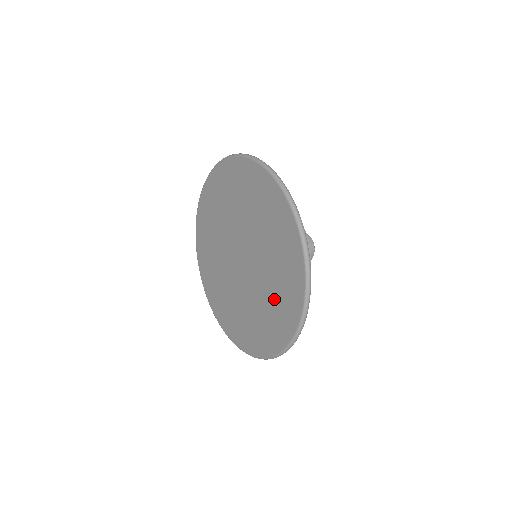
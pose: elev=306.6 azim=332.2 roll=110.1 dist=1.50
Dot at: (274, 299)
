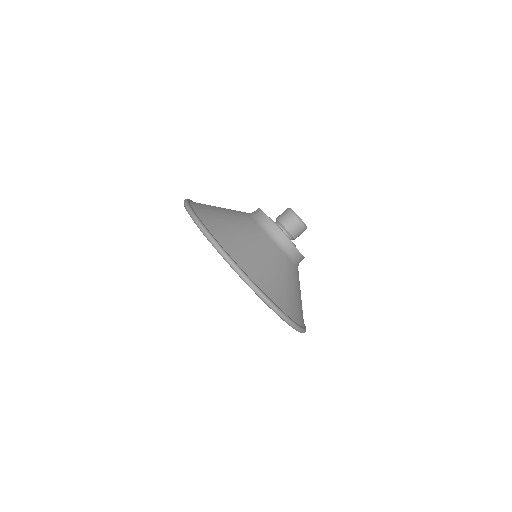
Dot at: occluded
